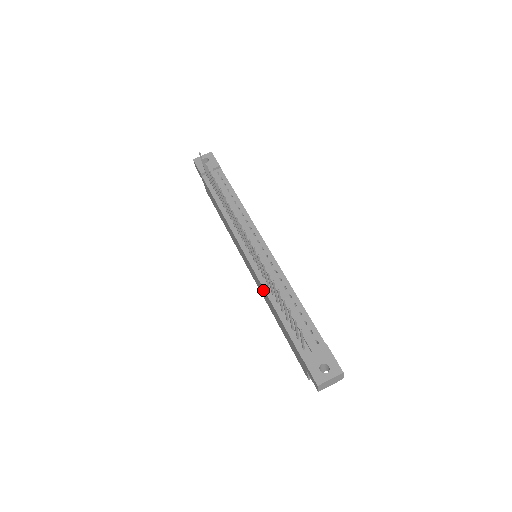
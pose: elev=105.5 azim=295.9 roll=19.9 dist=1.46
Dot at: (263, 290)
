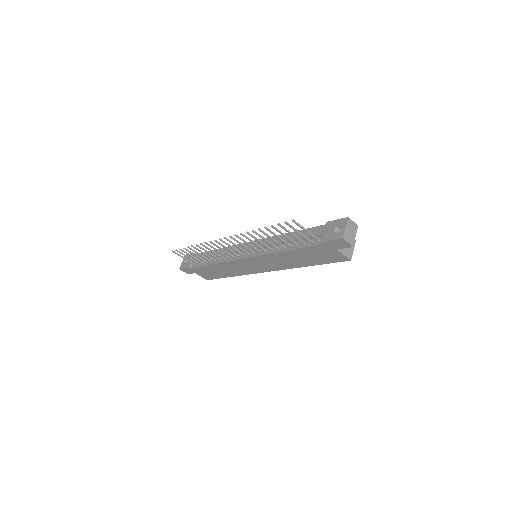
Dot at: (273, 257)
